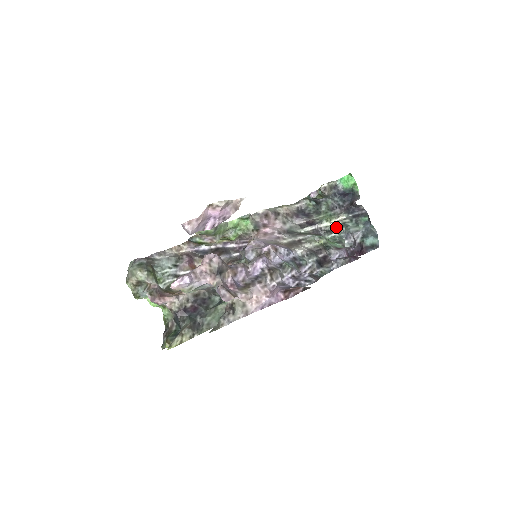
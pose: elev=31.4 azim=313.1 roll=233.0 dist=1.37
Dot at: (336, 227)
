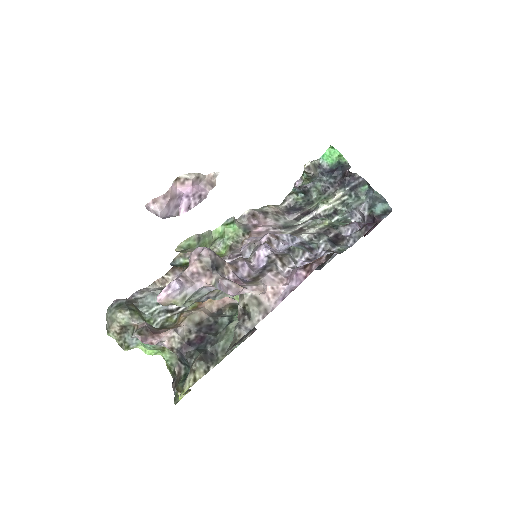
Dot at: (336, 209)
